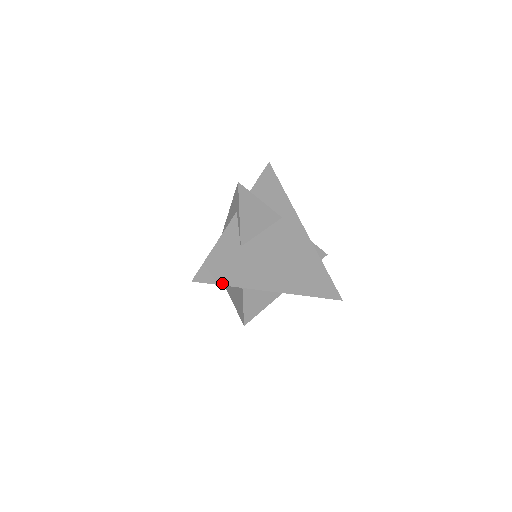
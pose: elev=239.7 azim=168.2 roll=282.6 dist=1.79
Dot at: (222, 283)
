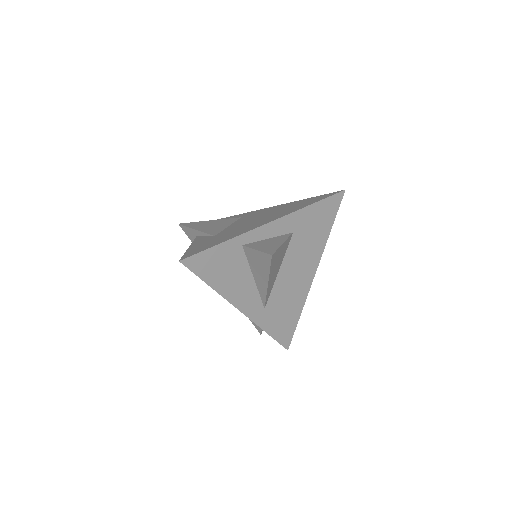
Dot at: (212, 246)
